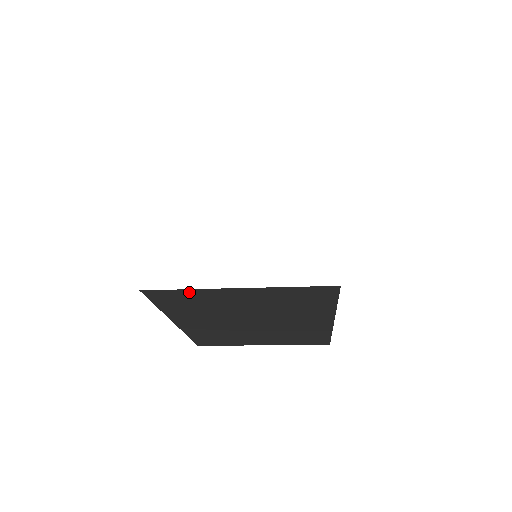
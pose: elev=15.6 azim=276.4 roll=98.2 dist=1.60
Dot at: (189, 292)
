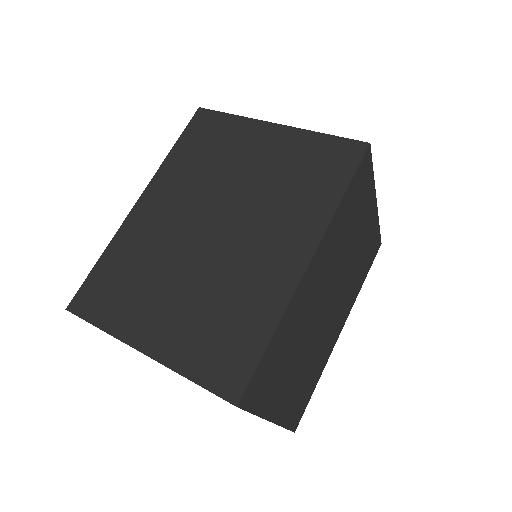
Dot at: occluded
